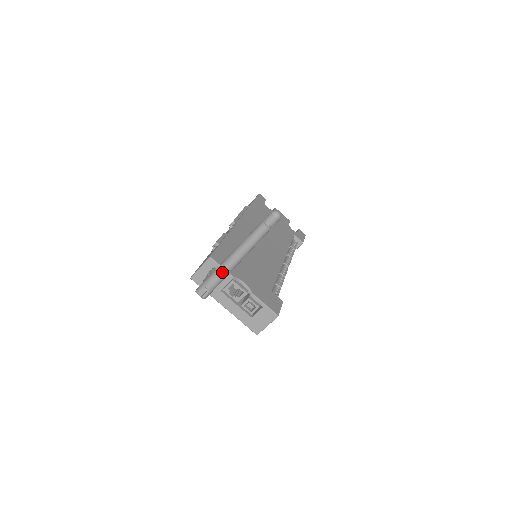
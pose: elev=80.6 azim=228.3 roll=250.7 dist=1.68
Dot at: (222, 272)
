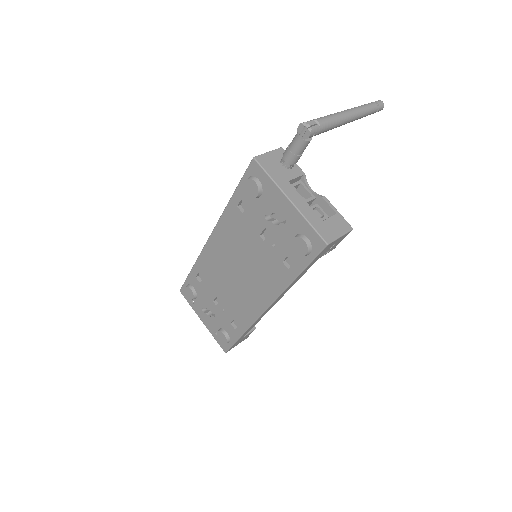
Dot at: (336, 116)
